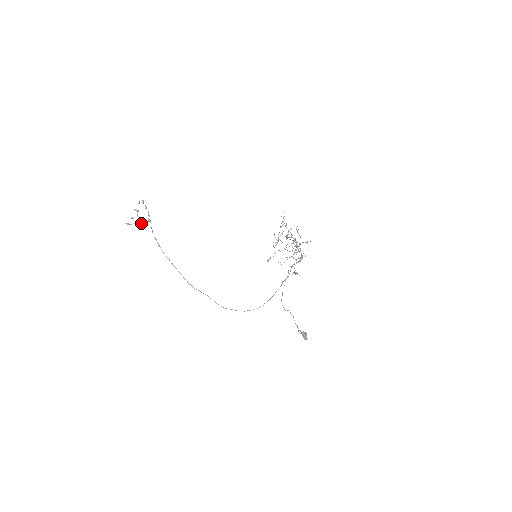
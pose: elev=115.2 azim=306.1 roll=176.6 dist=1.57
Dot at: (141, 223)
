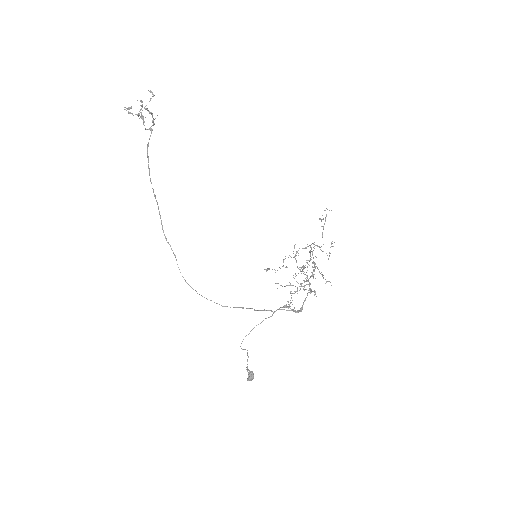
Dot at: (143, 122)
